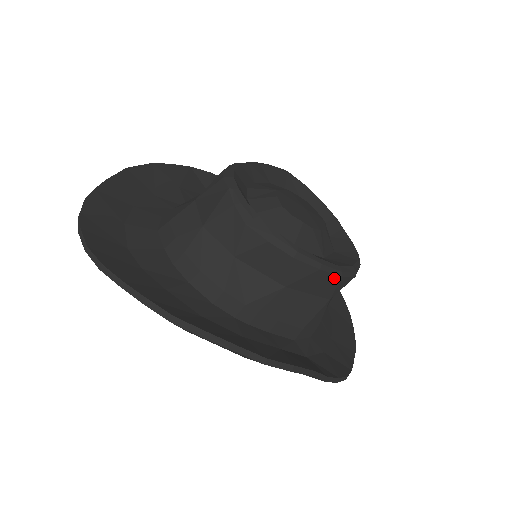
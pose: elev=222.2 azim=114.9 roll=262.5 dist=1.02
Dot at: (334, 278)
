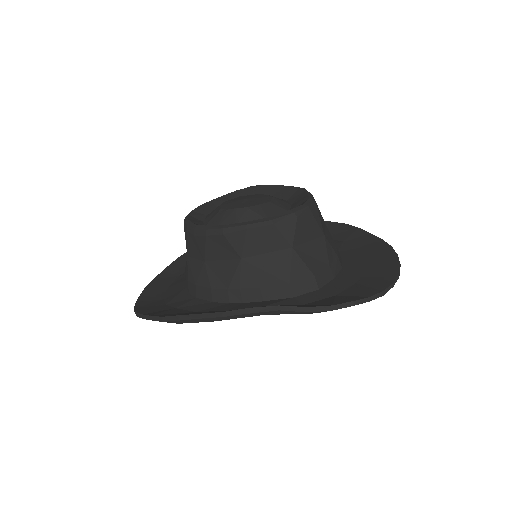
Dot at: (268, 229)
